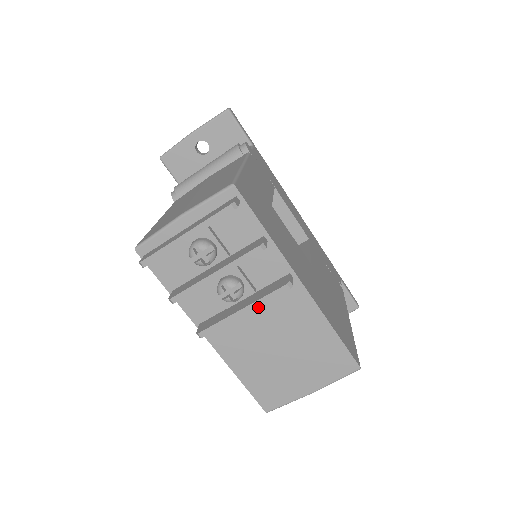
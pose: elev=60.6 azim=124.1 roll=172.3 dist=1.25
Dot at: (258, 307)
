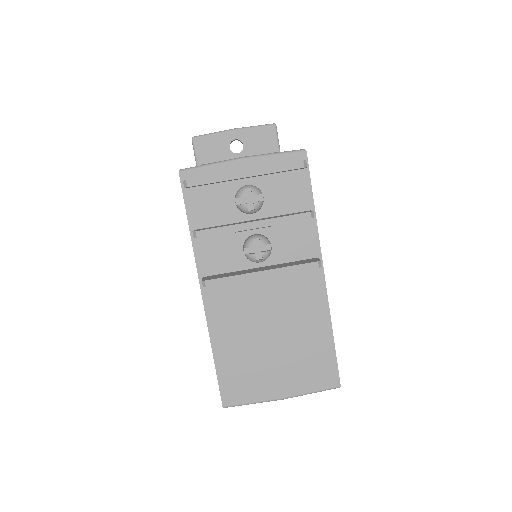
Dot at: (271, 281)
